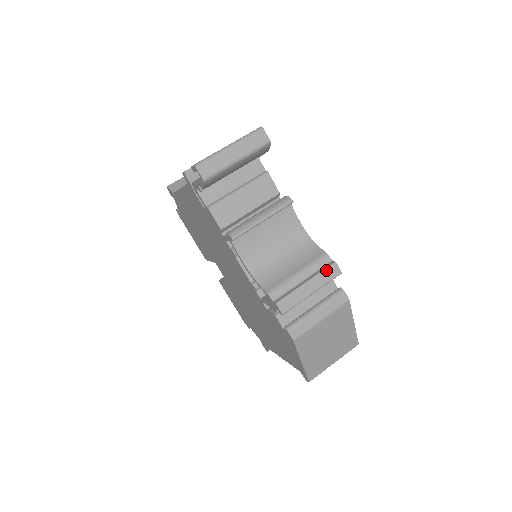
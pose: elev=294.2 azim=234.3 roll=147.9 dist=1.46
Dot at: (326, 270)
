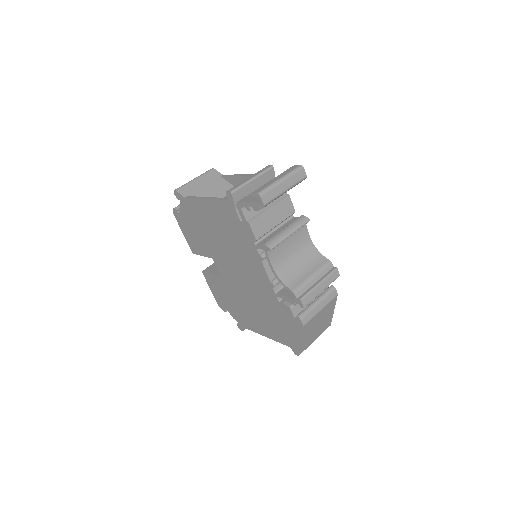
Dot at: (331, 274)
